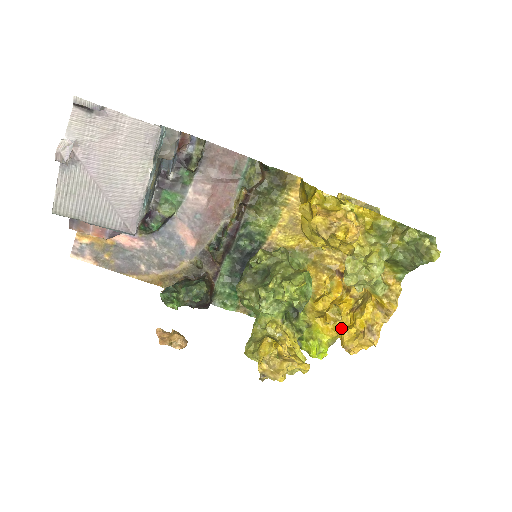
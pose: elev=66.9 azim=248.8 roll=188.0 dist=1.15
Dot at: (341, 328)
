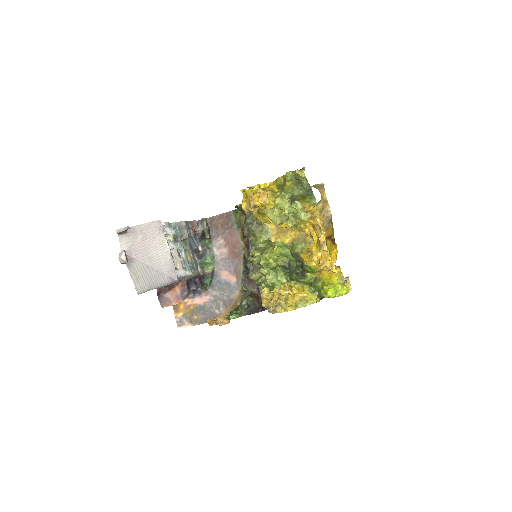
Dot at: occluded
